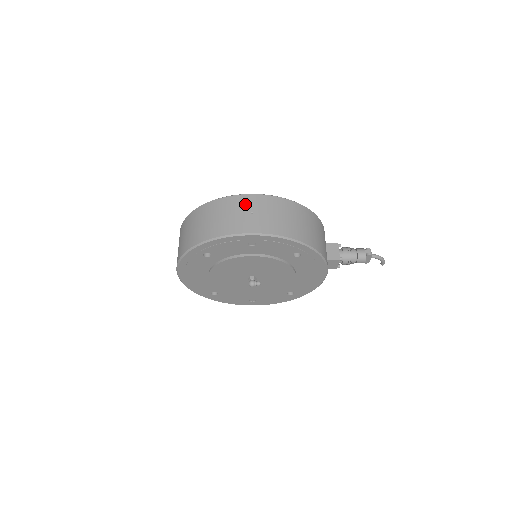
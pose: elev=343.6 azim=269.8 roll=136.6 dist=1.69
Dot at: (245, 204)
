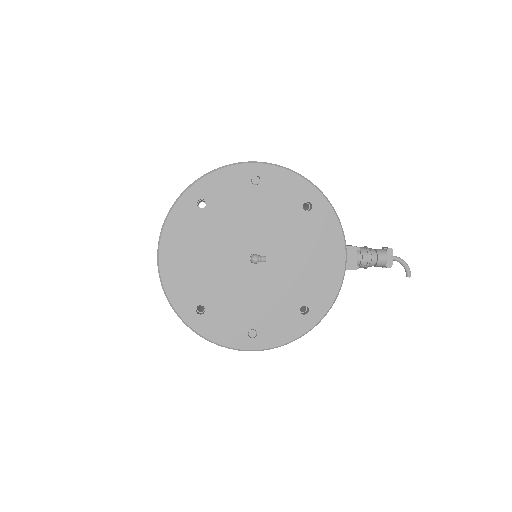
Dot at: occluded
